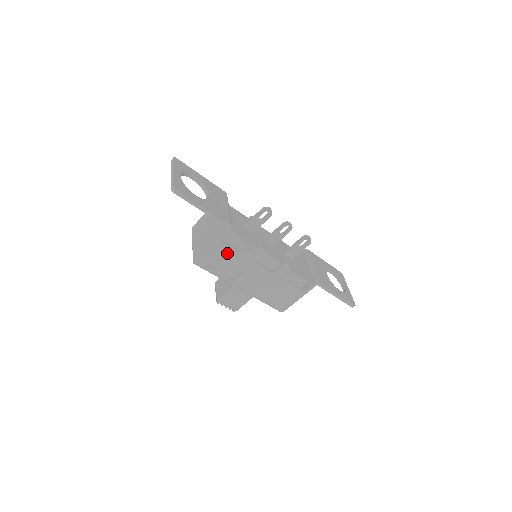
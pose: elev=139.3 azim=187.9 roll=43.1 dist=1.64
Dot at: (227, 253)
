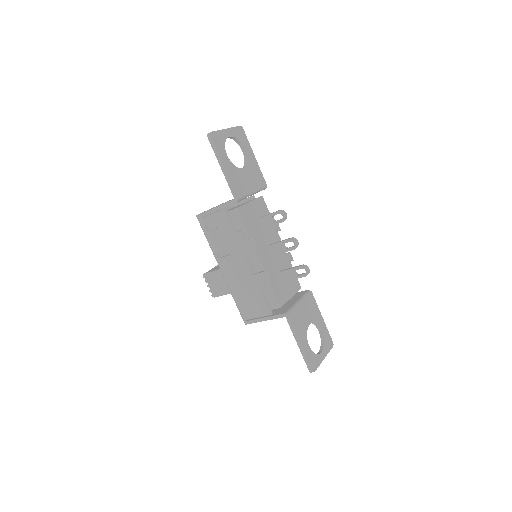
Dot at: (224, 224)
